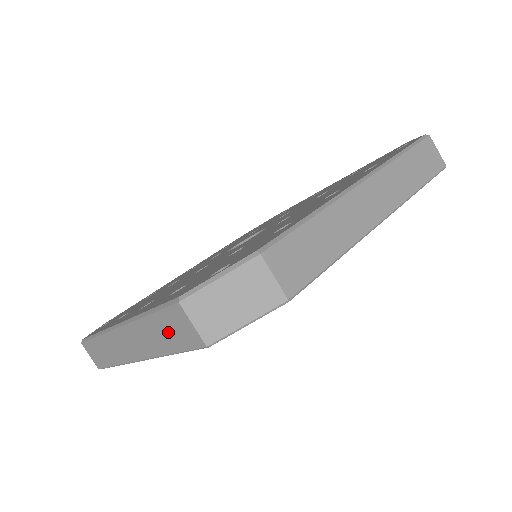
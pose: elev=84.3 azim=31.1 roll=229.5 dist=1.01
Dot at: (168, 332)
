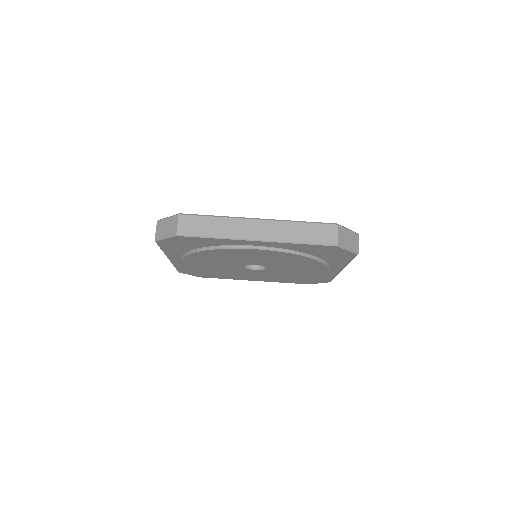
Dot at: (313, 233)
